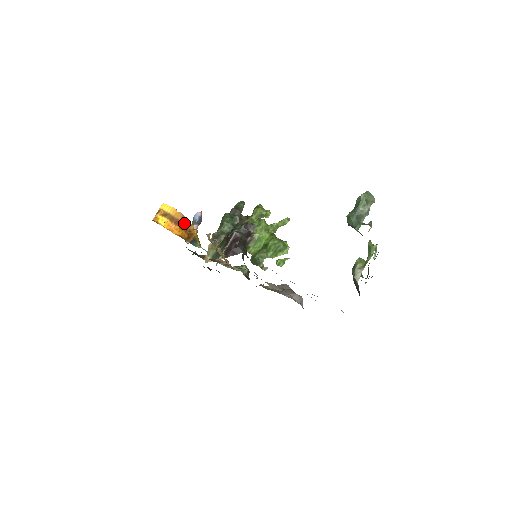
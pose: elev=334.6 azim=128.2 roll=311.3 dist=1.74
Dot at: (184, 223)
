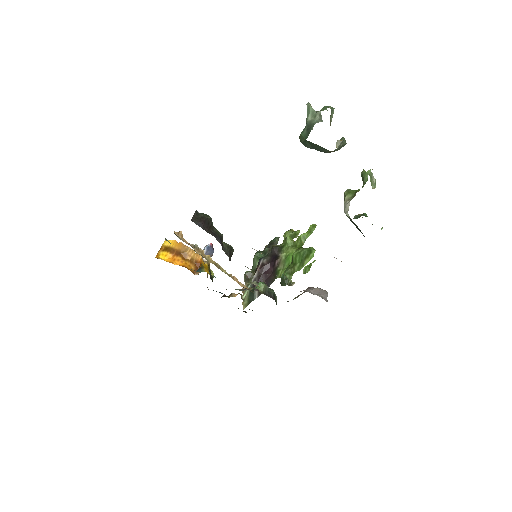
Dot at: (187, 253)
